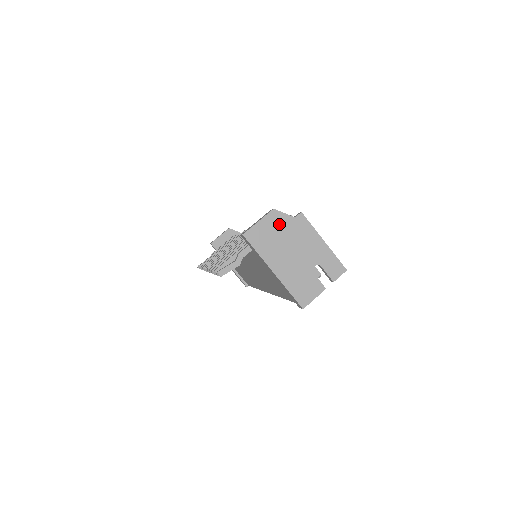
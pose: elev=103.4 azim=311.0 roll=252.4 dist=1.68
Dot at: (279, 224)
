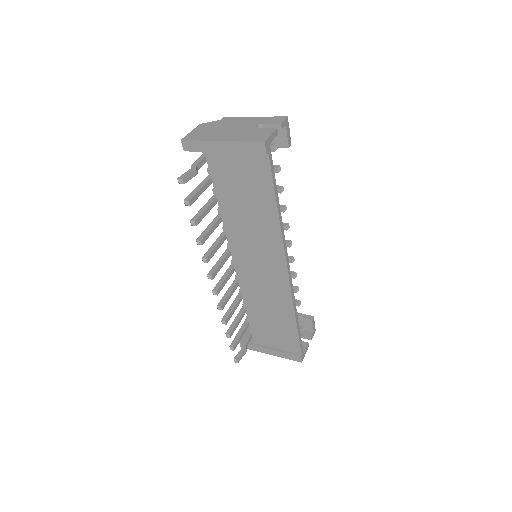
Dot at: (209, 126)
